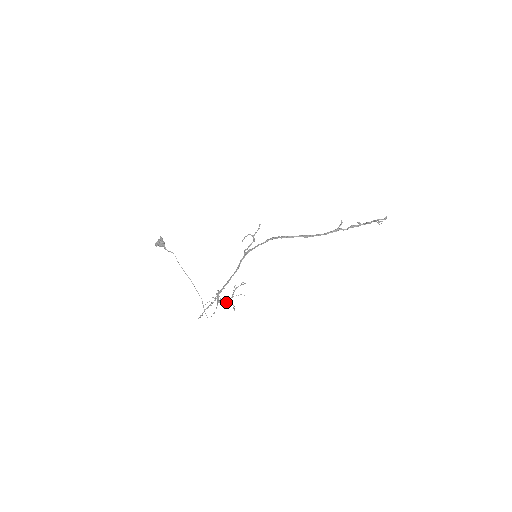
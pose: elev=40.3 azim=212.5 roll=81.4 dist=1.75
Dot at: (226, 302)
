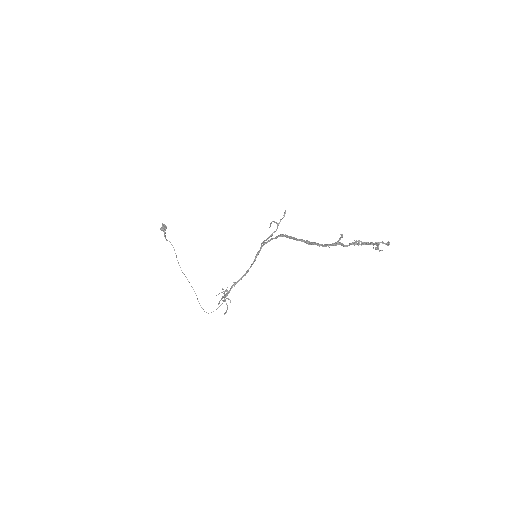
Dot at: occluded
